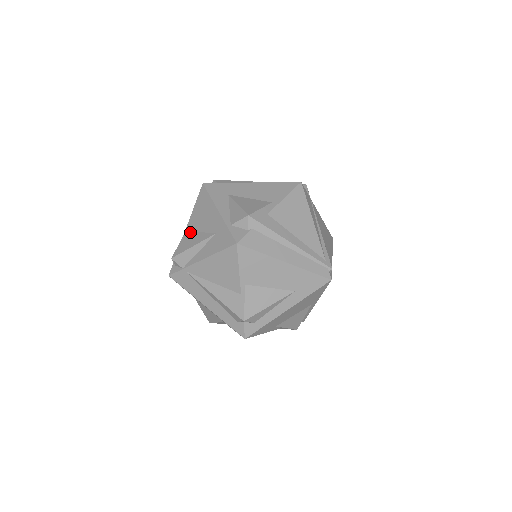
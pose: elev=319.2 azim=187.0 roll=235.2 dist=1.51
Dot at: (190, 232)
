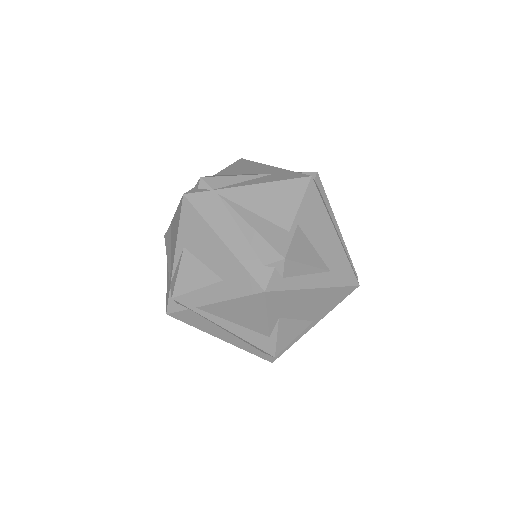
Dot at: (225, 174)
